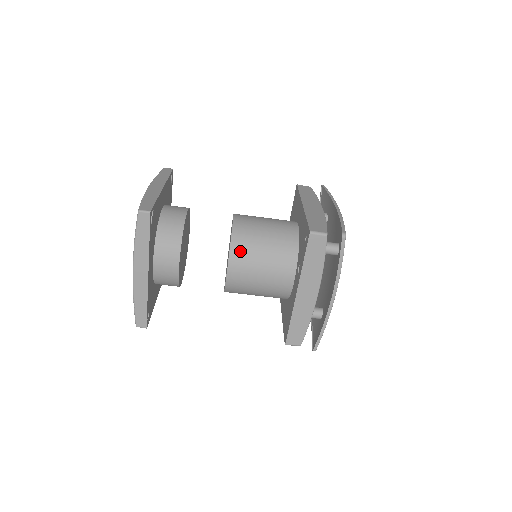
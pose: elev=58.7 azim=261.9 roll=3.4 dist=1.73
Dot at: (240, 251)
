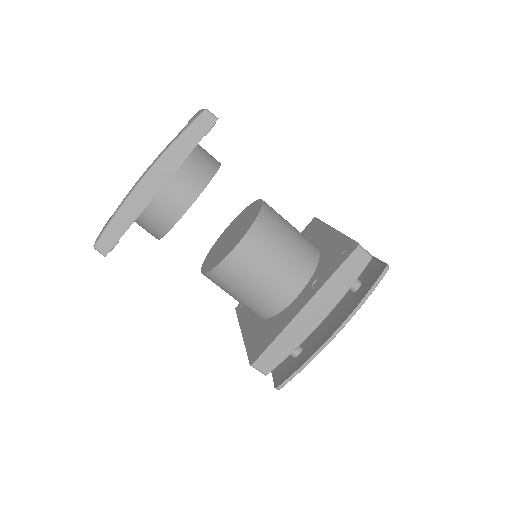
Dot at: (262, 232)
